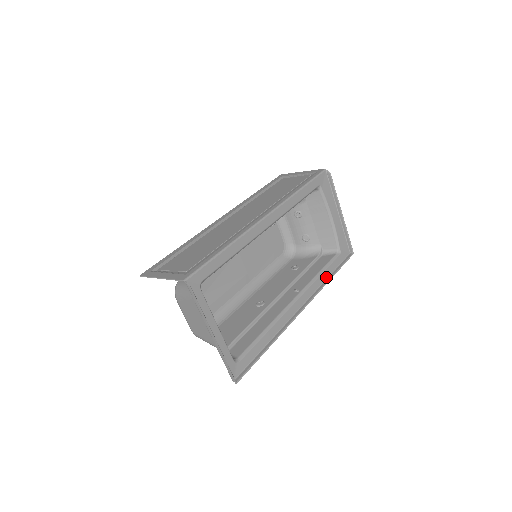
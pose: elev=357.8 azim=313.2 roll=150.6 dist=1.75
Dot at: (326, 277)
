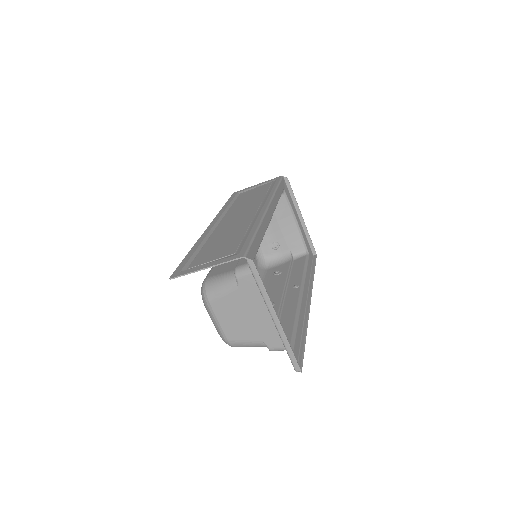
Dot at: (309, 274)
